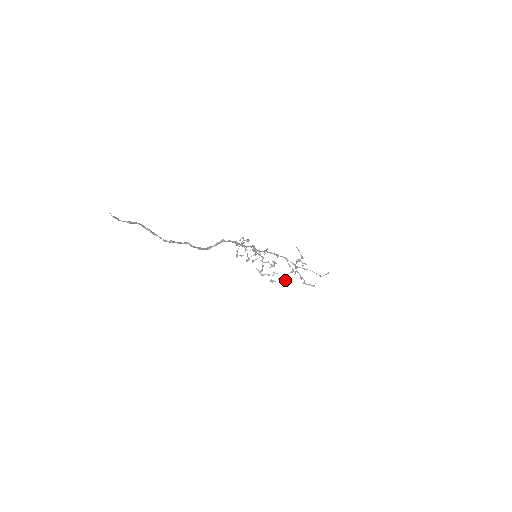
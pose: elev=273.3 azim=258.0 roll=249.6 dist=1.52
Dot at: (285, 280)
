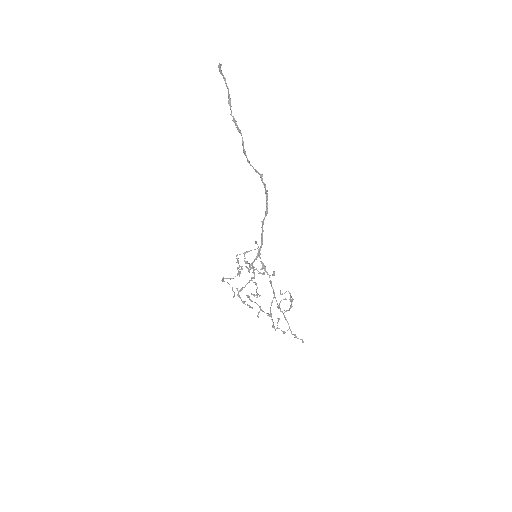
Dot at: (258, 313)
